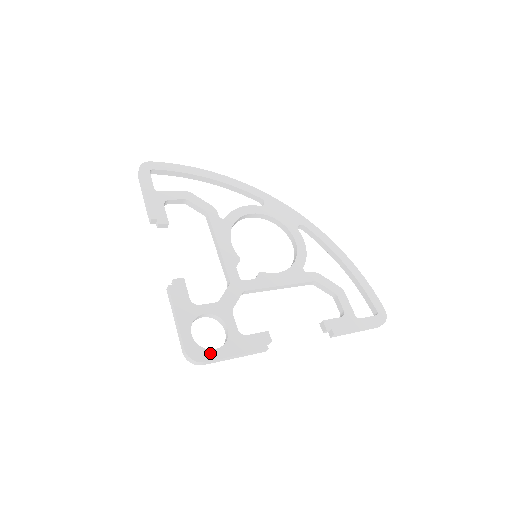
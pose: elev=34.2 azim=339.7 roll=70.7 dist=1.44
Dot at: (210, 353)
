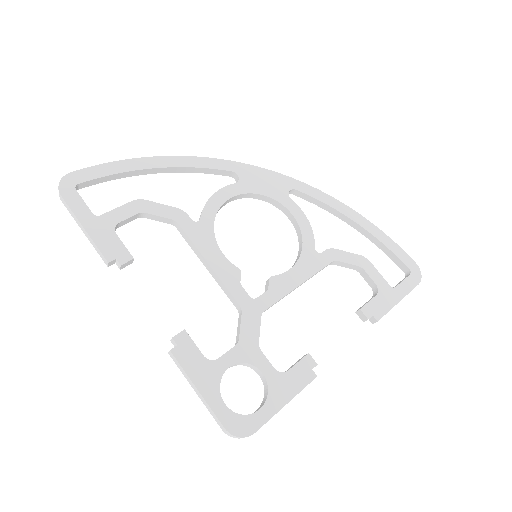
Dot at: (256, 417)
